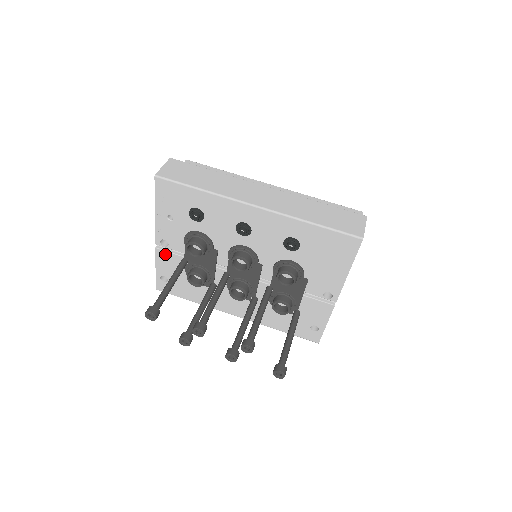
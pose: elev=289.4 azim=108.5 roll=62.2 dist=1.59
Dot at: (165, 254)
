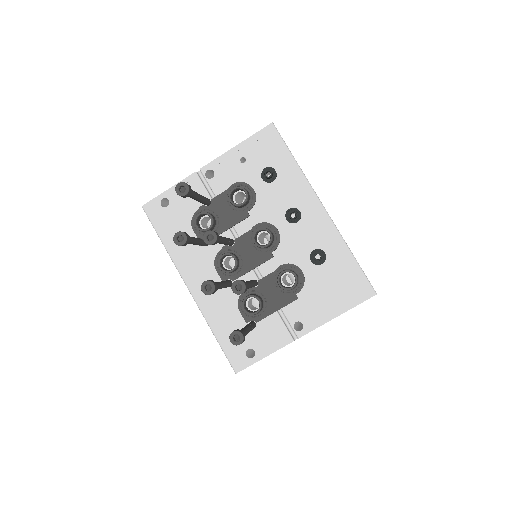
Dot at: (197, 183)
